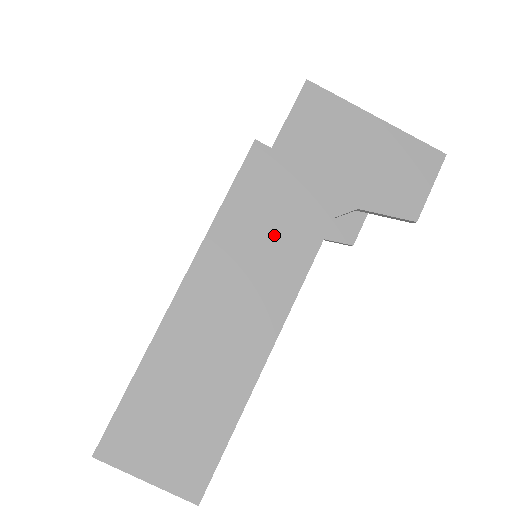
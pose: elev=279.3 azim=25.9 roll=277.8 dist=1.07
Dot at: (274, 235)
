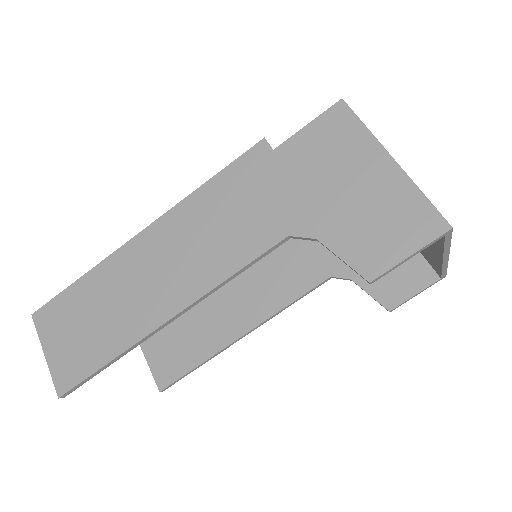
Dot at: (230, 225)
